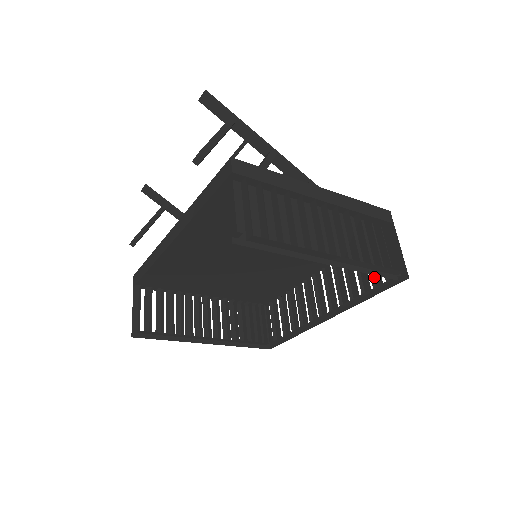
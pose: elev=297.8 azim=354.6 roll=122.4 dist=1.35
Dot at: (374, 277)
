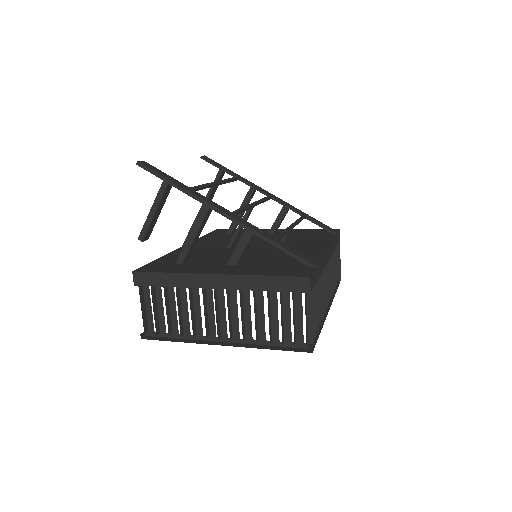
Dot at: (318, 319)
